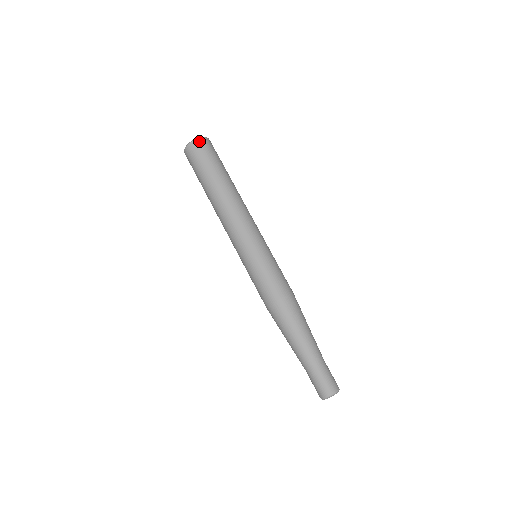
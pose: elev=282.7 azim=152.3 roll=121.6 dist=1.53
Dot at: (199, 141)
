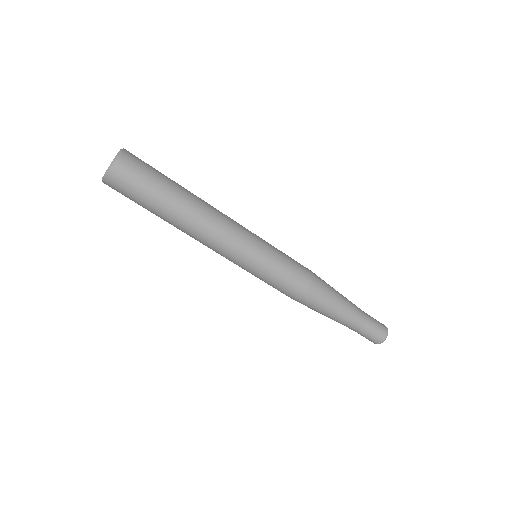
Dot at: (119, 163)
